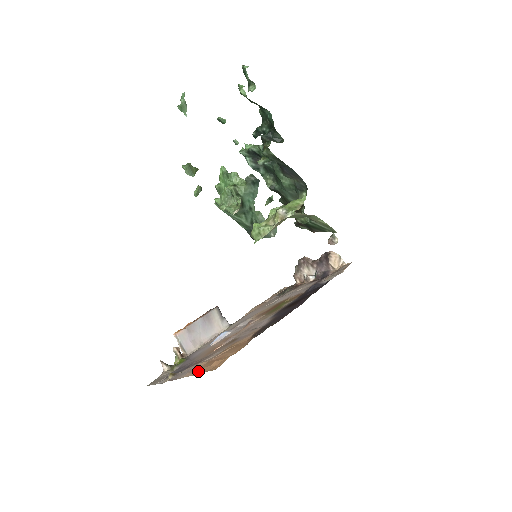
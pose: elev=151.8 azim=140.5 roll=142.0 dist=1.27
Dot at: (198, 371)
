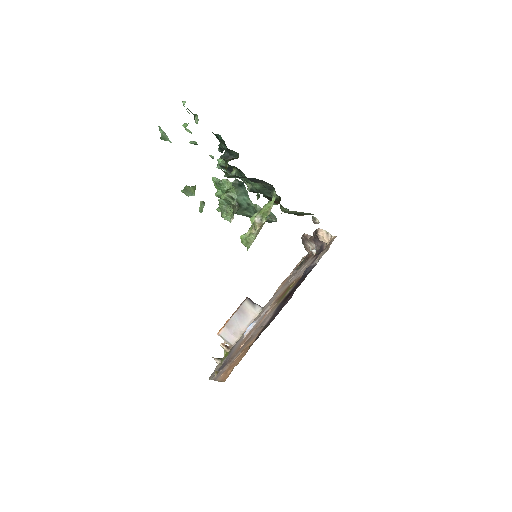
Dot at: (222, 377)
